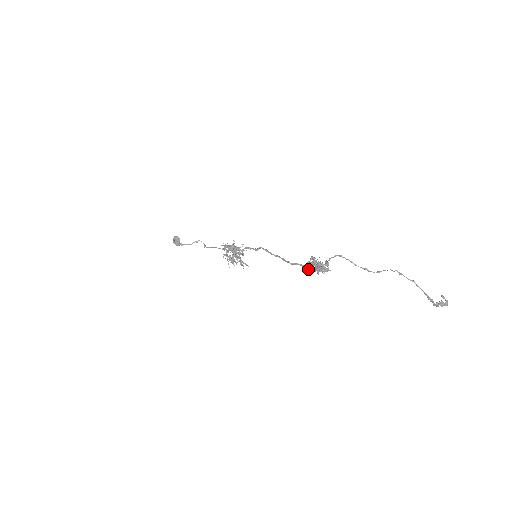
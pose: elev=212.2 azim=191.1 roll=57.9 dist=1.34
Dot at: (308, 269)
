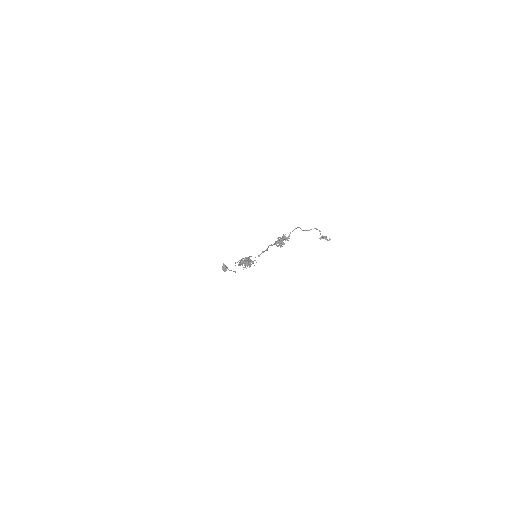
Dot at: (275, 242)
